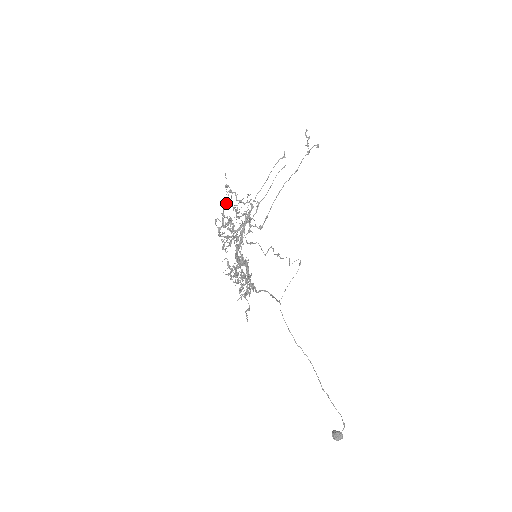
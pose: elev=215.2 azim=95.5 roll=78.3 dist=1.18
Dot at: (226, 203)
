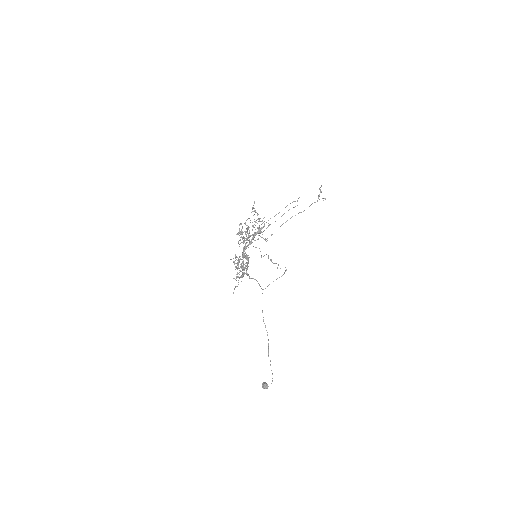
Dot at: occluded
